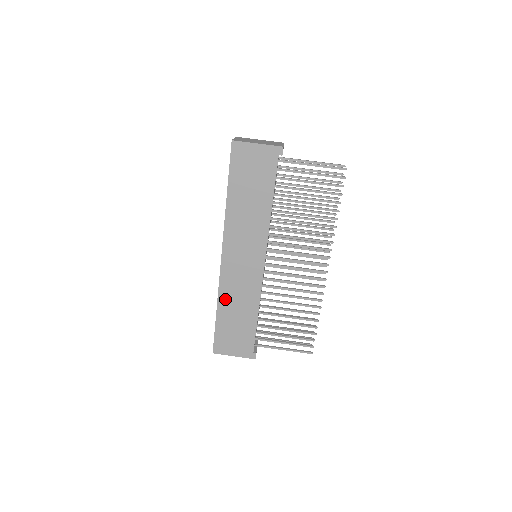
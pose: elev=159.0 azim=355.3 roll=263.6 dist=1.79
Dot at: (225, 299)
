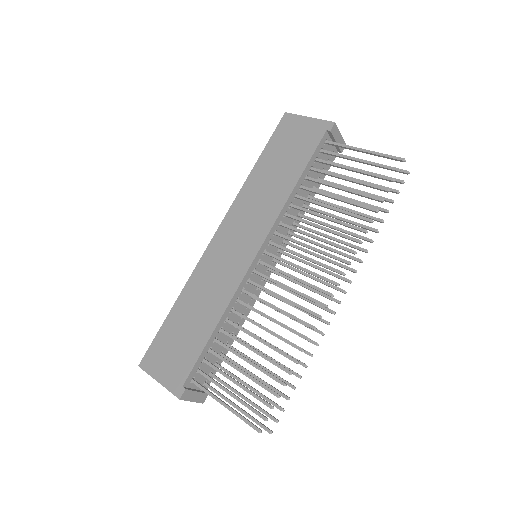
Dot at: (191, 290)
